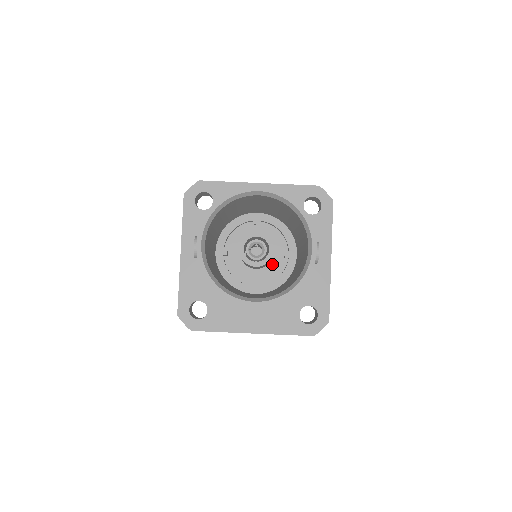
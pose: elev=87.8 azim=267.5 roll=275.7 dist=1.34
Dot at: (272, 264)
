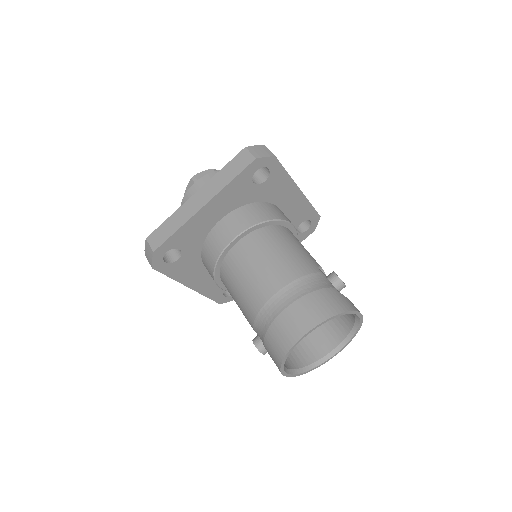
Dot at: occluded
